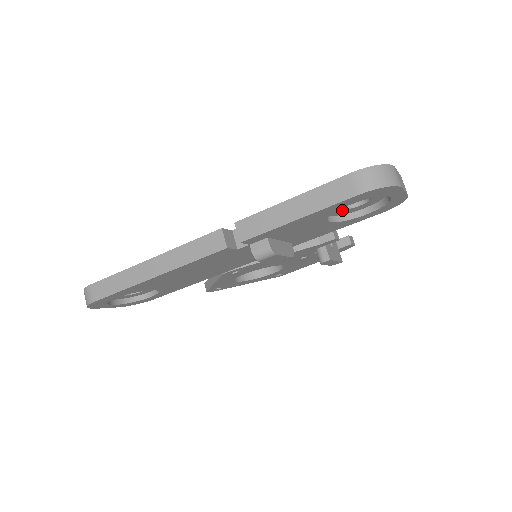
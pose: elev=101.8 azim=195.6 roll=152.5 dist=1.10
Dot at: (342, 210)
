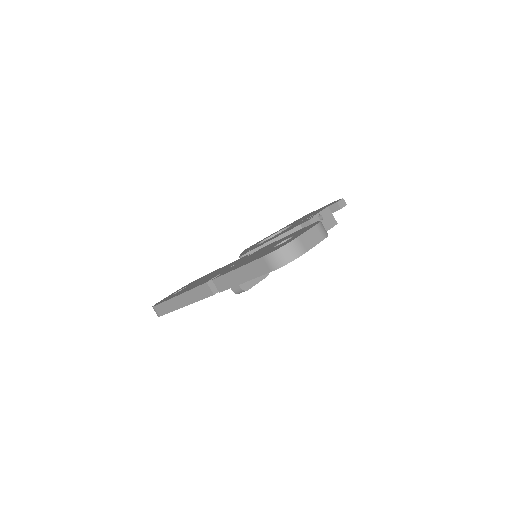
Dot at: occluded
